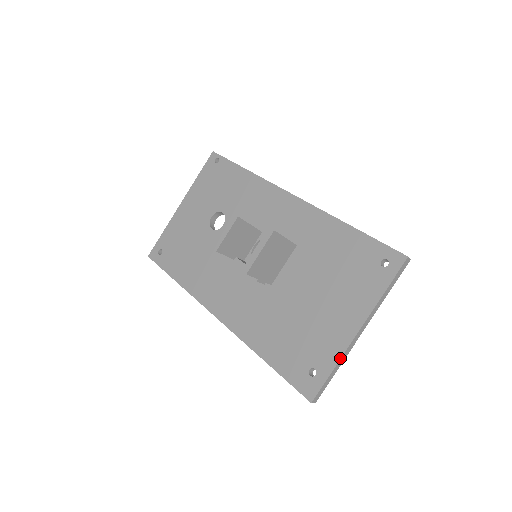
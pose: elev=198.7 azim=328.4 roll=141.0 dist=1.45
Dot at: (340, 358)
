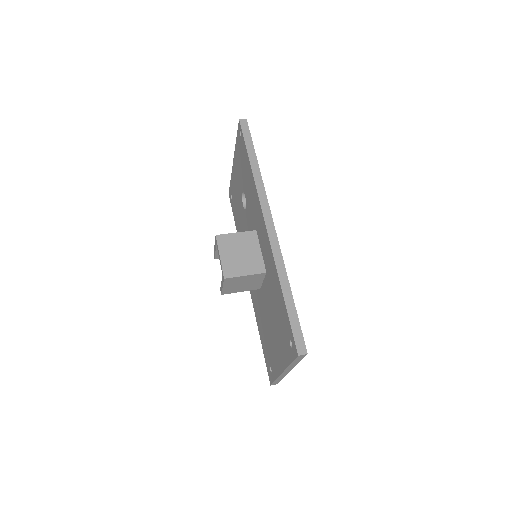
Dot at: (277, 377)
